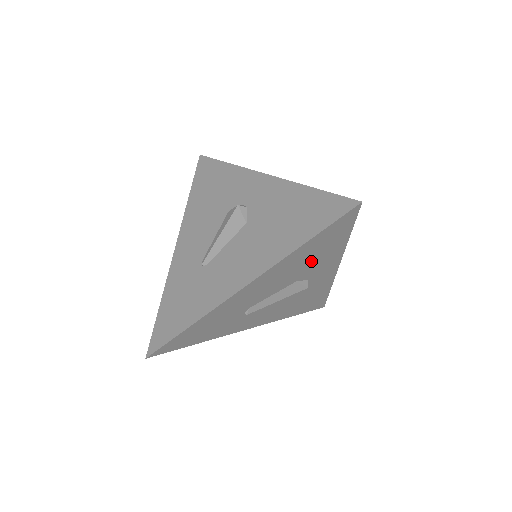
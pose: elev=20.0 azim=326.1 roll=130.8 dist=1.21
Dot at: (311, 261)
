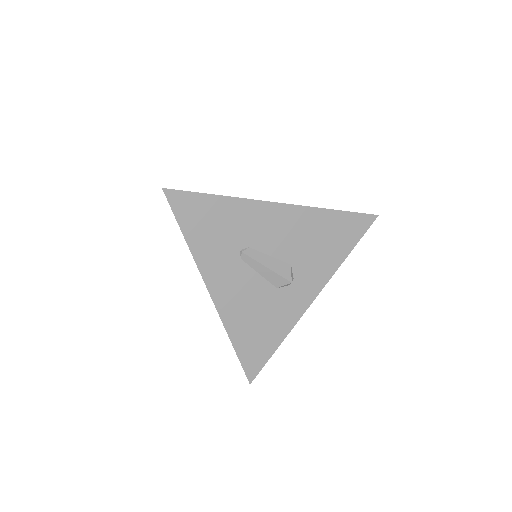
Dot at: (317, 247)
